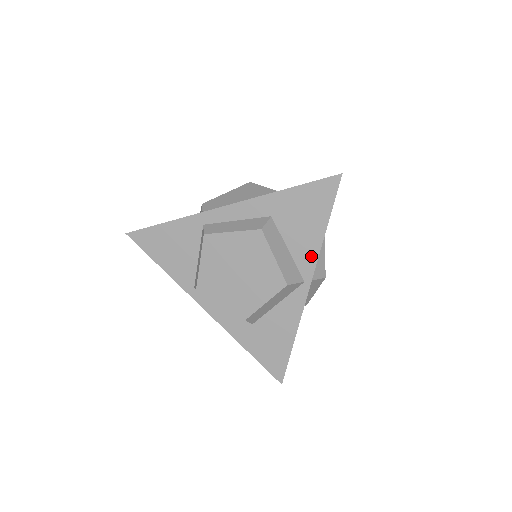
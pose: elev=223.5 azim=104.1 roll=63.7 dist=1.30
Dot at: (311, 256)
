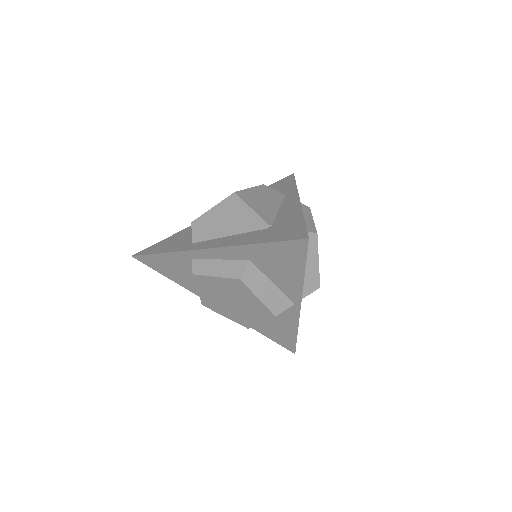
Dot at: (296, 290)
